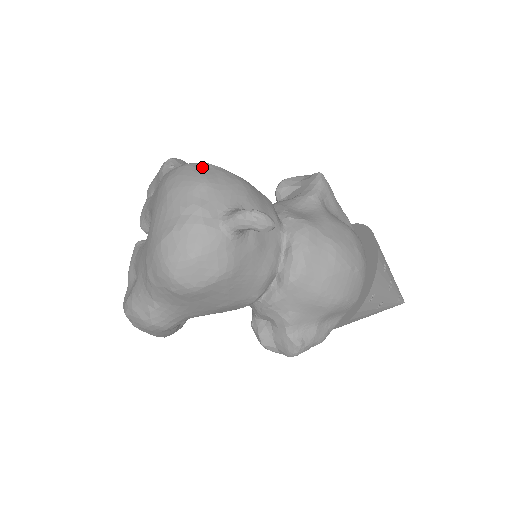
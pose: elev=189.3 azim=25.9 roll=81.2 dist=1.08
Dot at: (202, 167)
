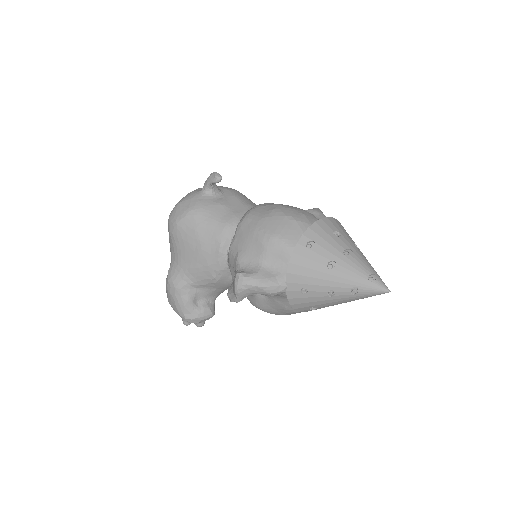
Dot at: occluded
